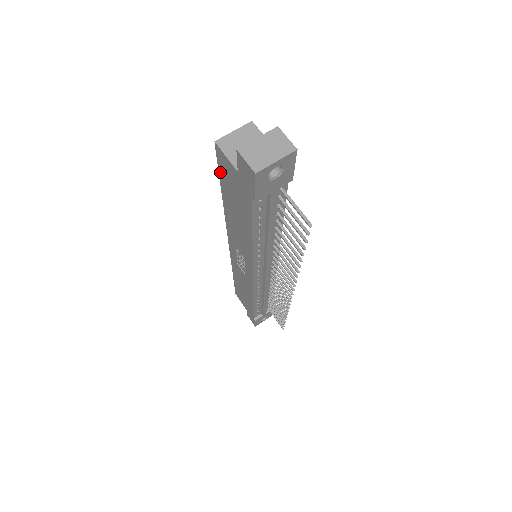
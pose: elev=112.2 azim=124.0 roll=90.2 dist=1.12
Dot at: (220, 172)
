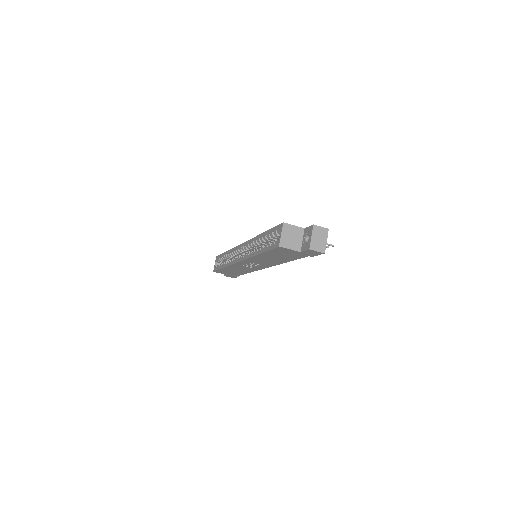
Dot at: (271, 251)
